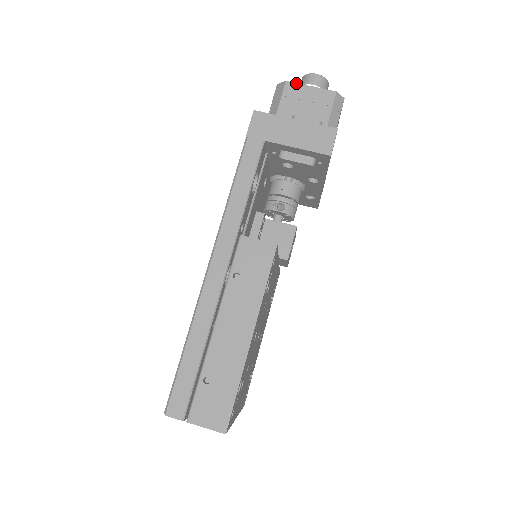
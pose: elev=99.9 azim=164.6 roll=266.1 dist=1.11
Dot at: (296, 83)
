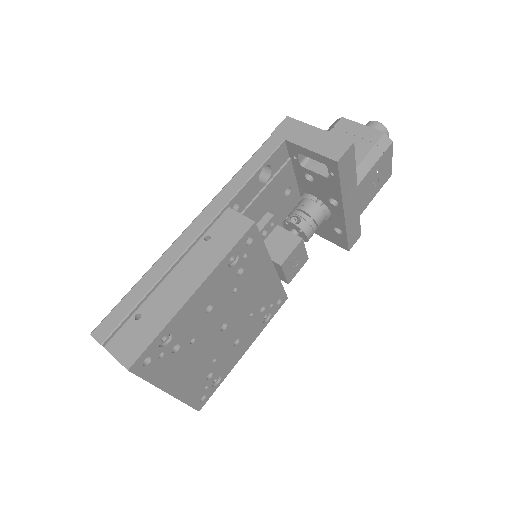
Dot at: (350, 120)
